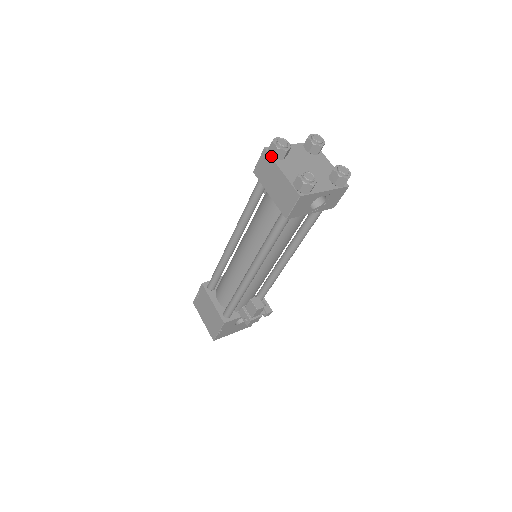
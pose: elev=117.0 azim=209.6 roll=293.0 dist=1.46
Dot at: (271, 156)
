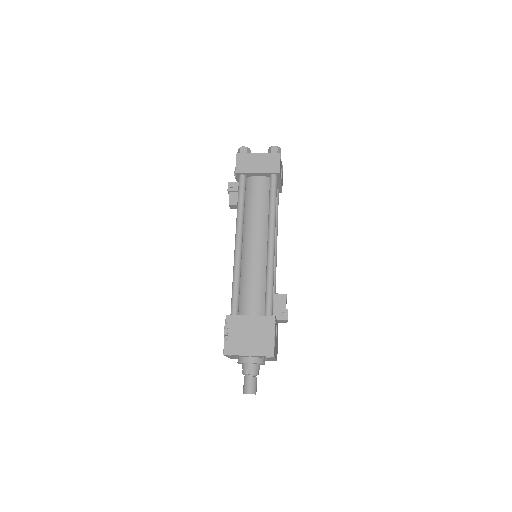
Dot at: (245, 153)
